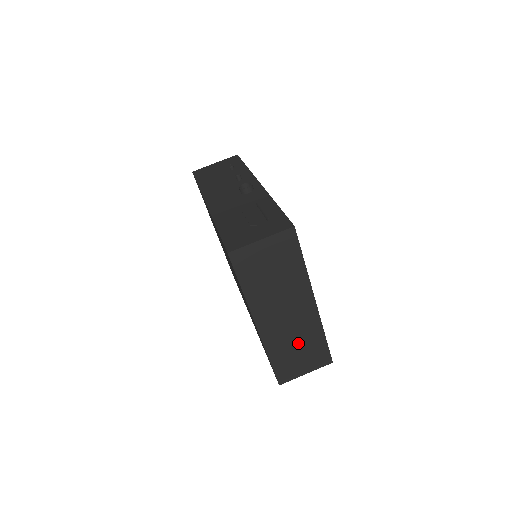
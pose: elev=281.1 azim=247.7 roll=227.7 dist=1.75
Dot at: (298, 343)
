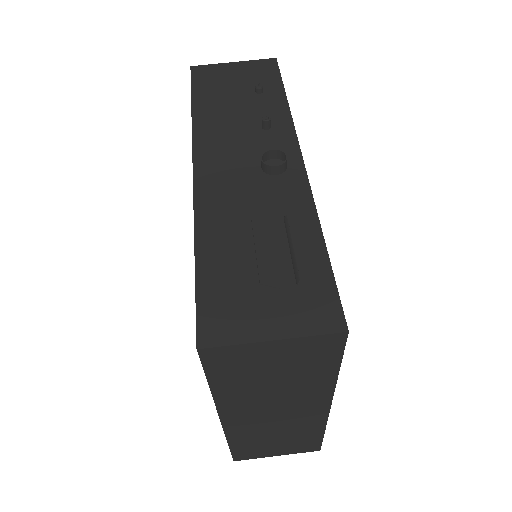
Dot at: (280, 436)
